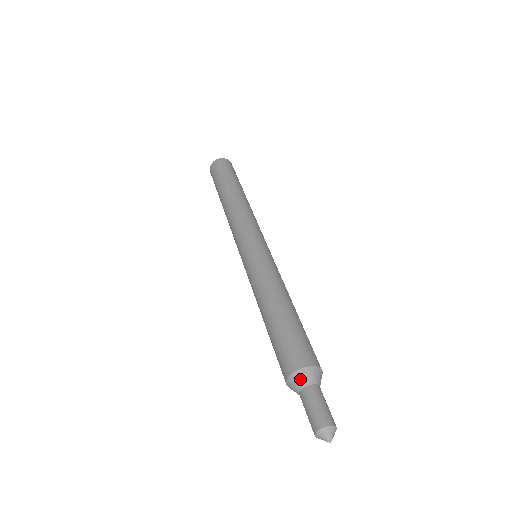
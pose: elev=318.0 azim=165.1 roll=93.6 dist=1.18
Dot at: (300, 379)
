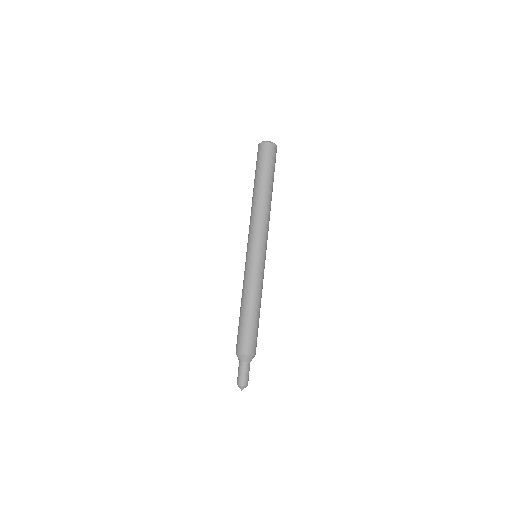
Dot at: (238, 357)
